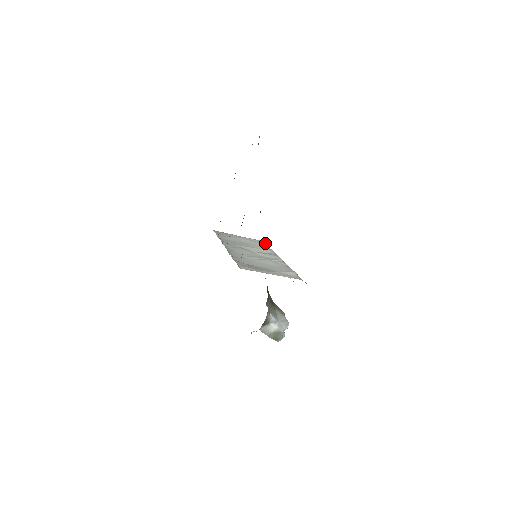
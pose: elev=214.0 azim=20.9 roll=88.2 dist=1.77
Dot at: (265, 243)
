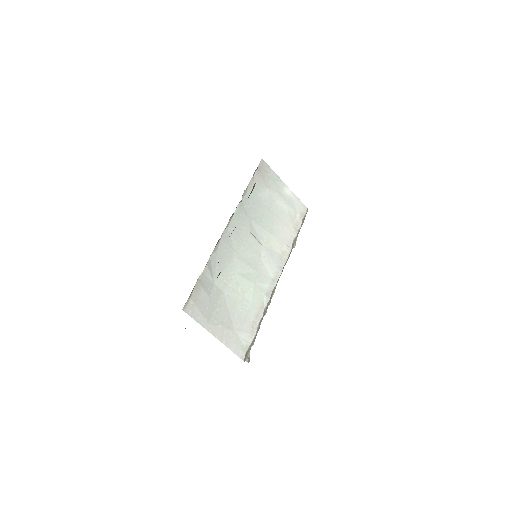
Dot at: (302, 221)
